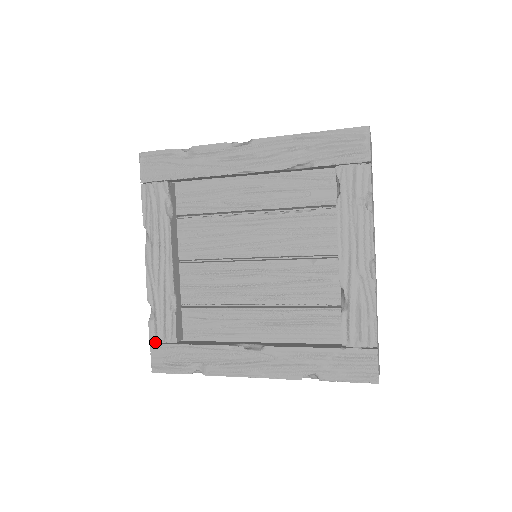
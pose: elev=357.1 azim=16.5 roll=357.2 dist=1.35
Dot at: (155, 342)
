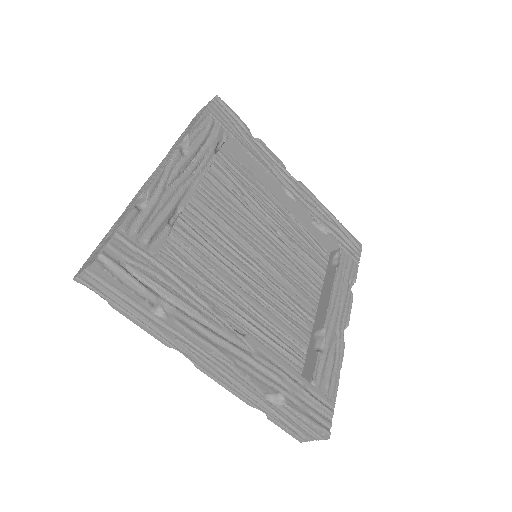
Dot at: (121, 235)
